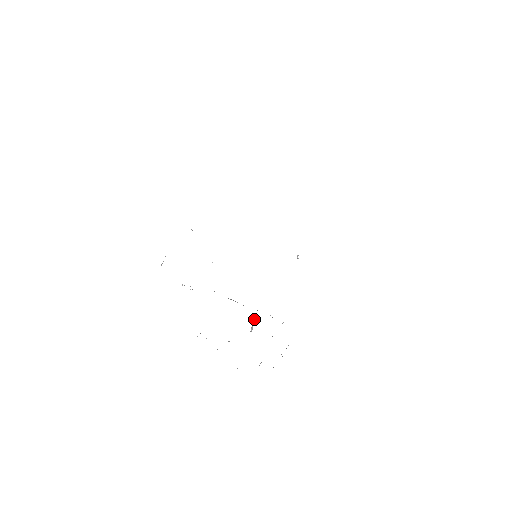
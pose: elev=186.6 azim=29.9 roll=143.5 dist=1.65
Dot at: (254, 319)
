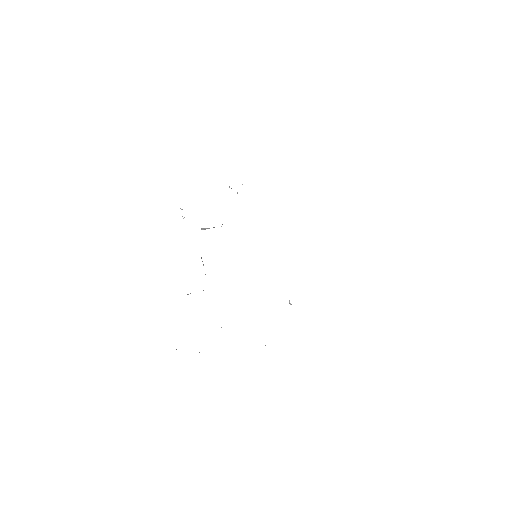
Dot at: occluded
